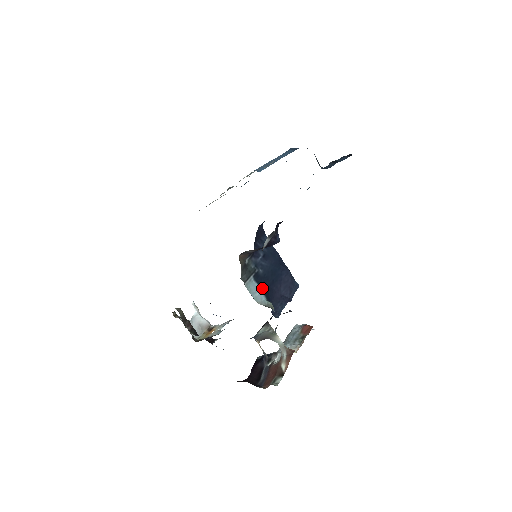
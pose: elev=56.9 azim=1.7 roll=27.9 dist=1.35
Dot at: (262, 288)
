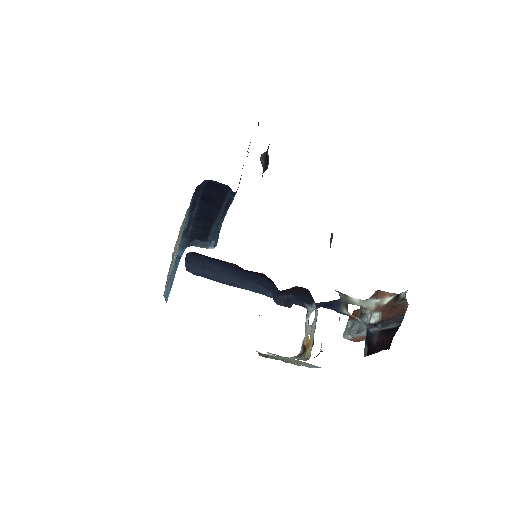
Dot at: occluded
